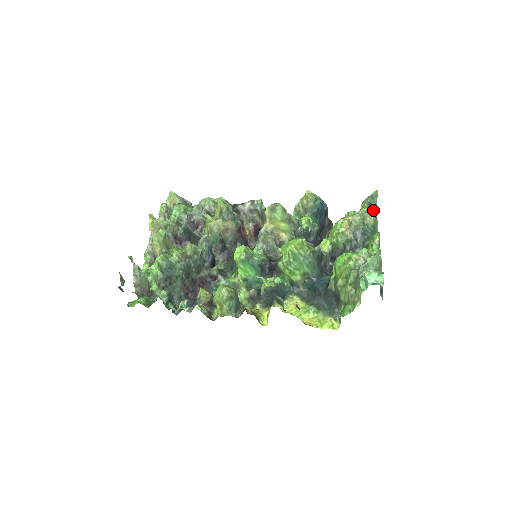
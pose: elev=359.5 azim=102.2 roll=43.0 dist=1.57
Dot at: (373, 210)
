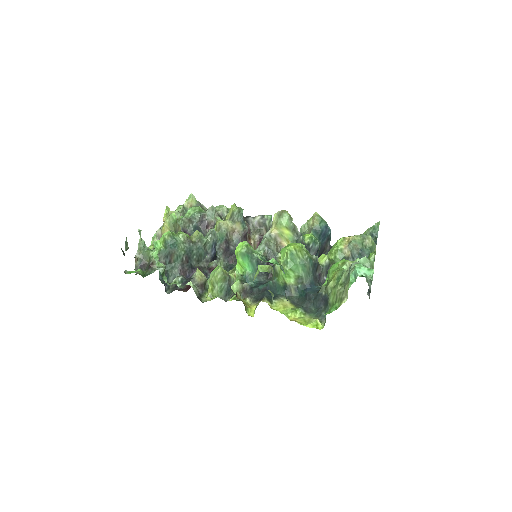
Dot at: occluded
